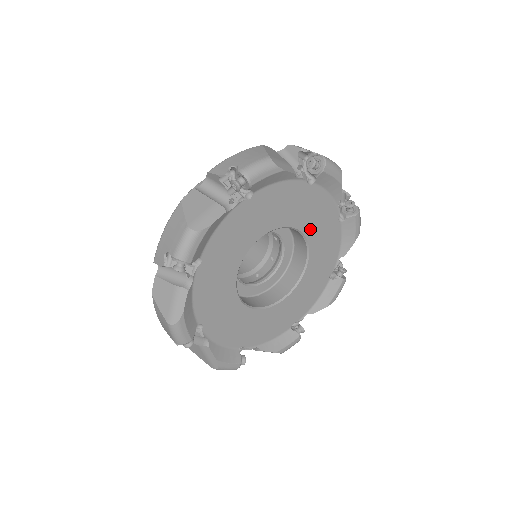
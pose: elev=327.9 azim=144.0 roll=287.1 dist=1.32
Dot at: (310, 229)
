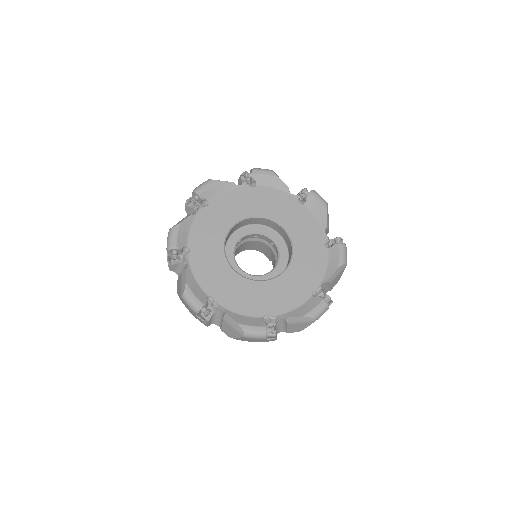
Dot at: (297, 236)
